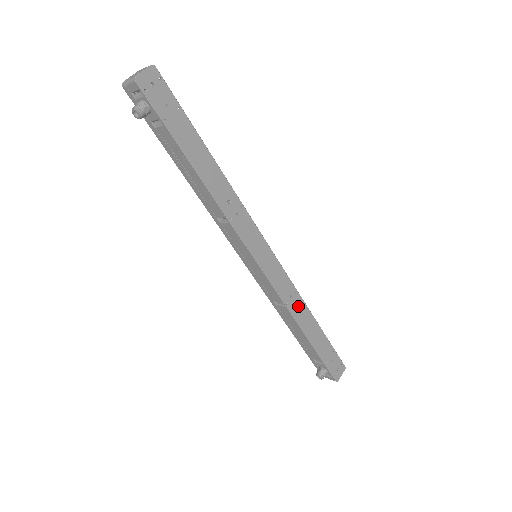
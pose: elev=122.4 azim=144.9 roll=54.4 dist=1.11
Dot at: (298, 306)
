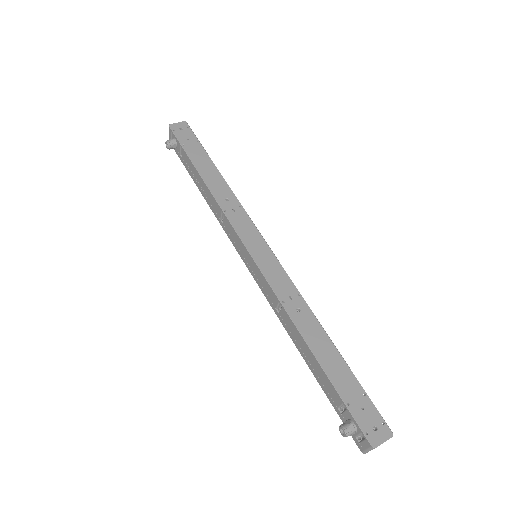
Dot at: (301, 312)
